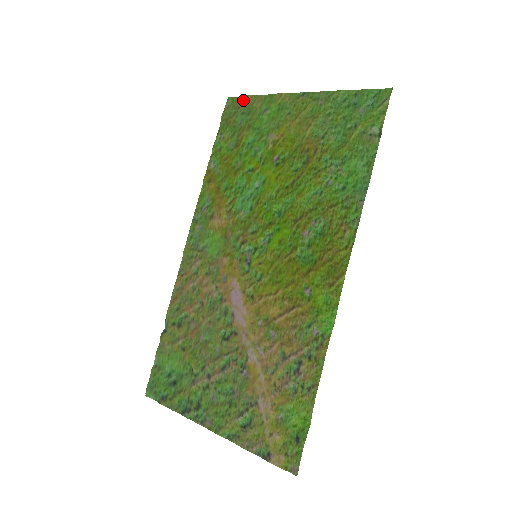
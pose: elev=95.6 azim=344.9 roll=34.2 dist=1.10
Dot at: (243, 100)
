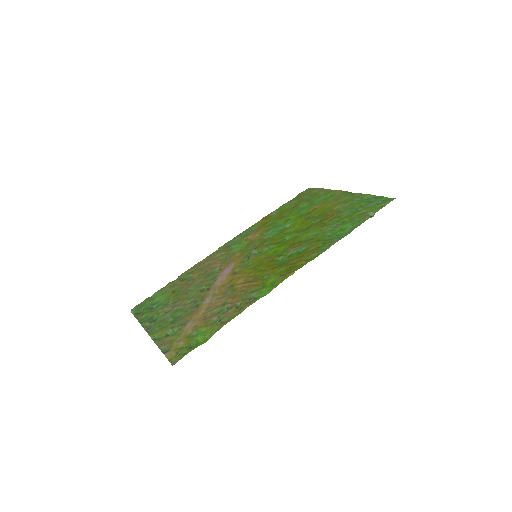
Dot at: (316, 189)
